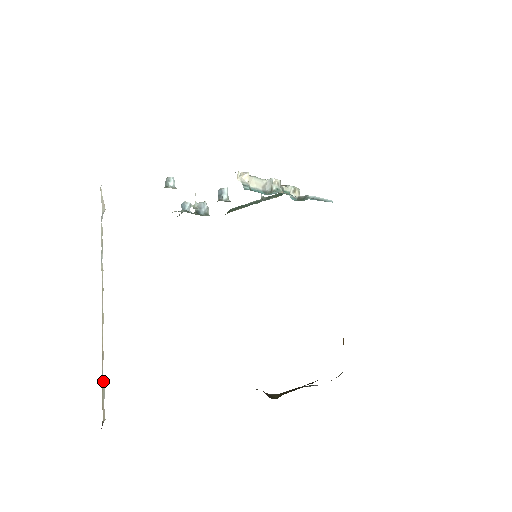
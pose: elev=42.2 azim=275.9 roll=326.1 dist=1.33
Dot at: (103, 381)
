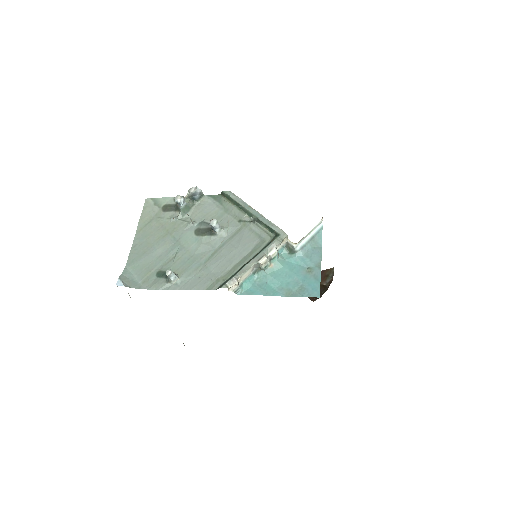
Dot at: occluded
